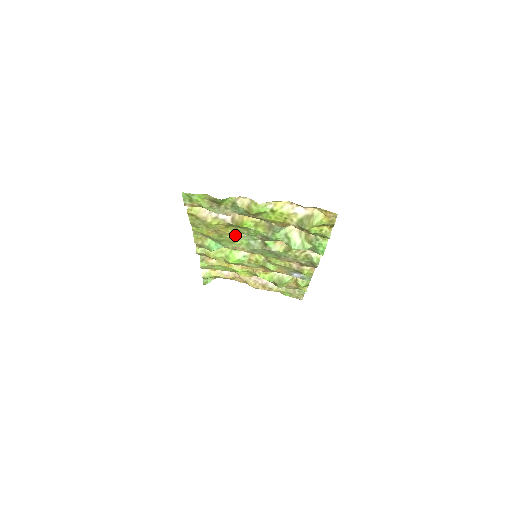
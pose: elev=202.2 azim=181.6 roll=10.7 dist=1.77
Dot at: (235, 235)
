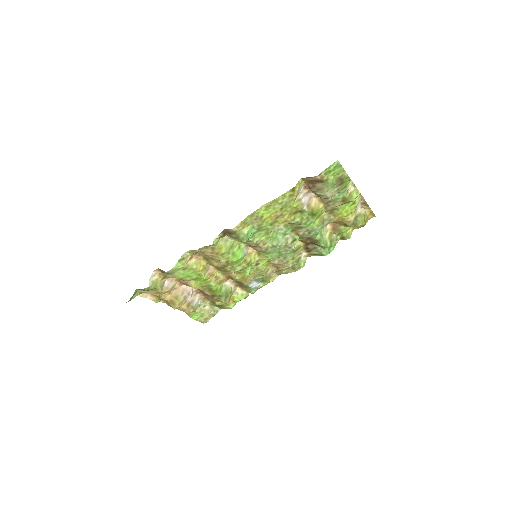
Dot at: (276, 226)
